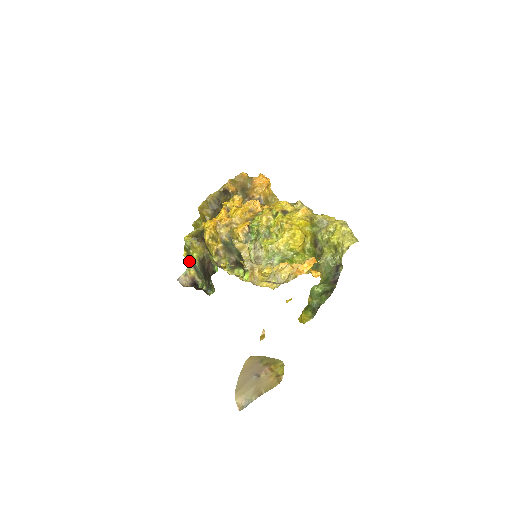
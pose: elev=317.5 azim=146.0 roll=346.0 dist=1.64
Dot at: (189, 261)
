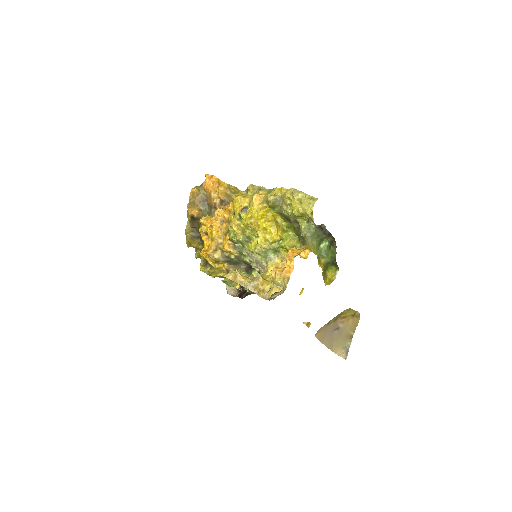
Dot at: (221, 277)
